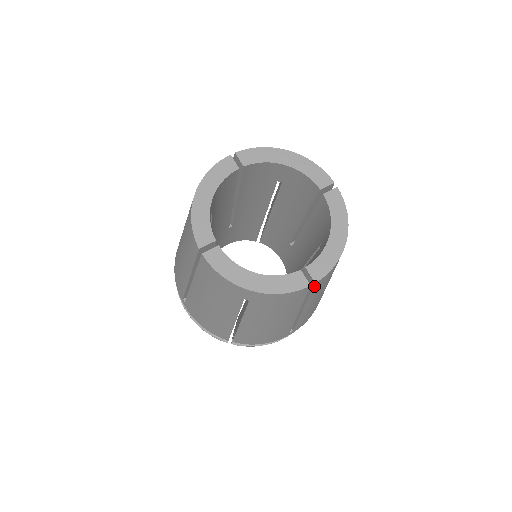
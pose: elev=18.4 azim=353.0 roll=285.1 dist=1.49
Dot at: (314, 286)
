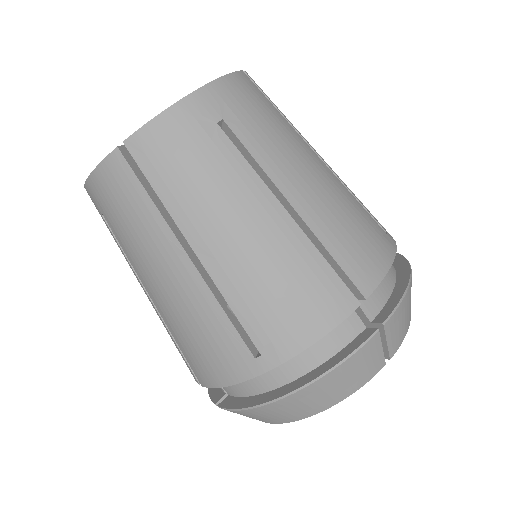
Dot at: (134, 154)
